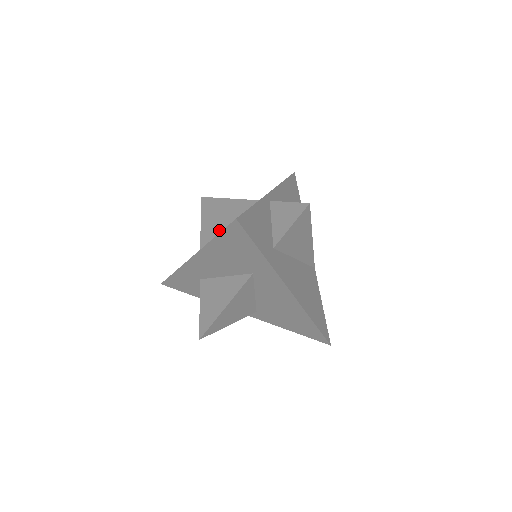
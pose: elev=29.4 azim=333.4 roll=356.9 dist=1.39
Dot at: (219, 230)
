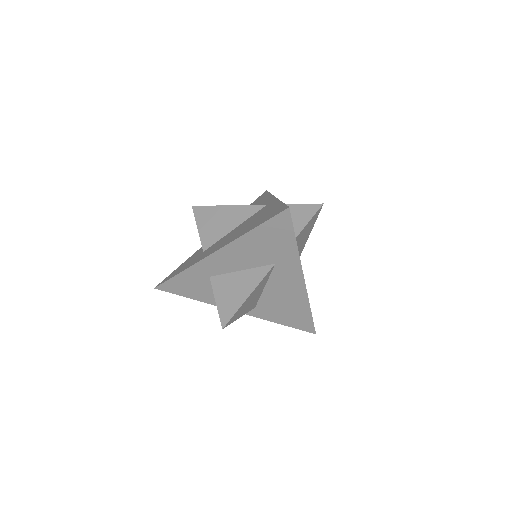
Dot at: (224, 232)
